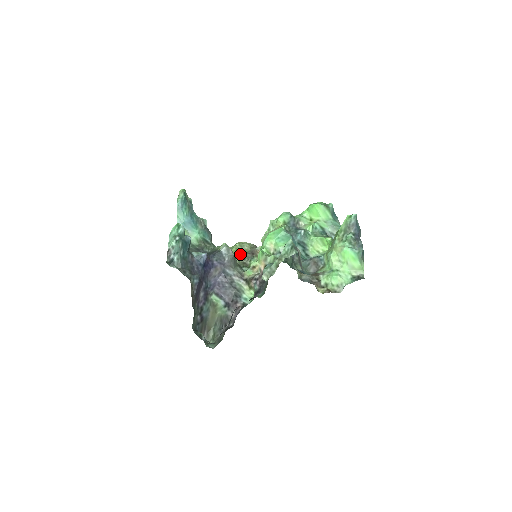
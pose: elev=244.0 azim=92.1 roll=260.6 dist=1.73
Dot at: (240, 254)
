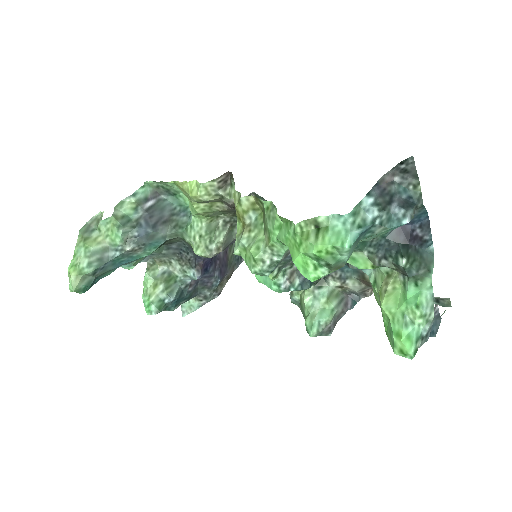
Dot at: (215, 212)
